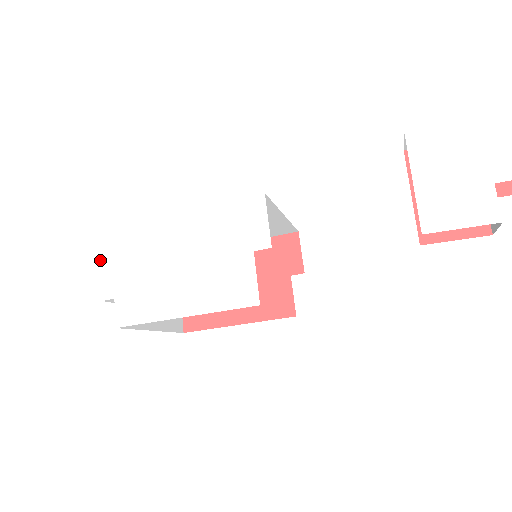
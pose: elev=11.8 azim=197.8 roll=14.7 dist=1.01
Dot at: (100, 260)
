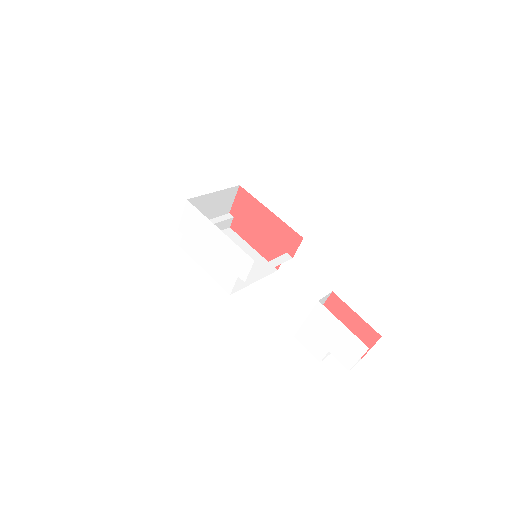
Dot at: (183, 213)
